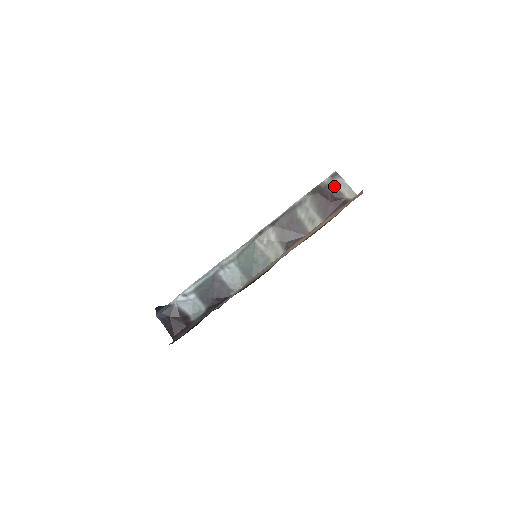
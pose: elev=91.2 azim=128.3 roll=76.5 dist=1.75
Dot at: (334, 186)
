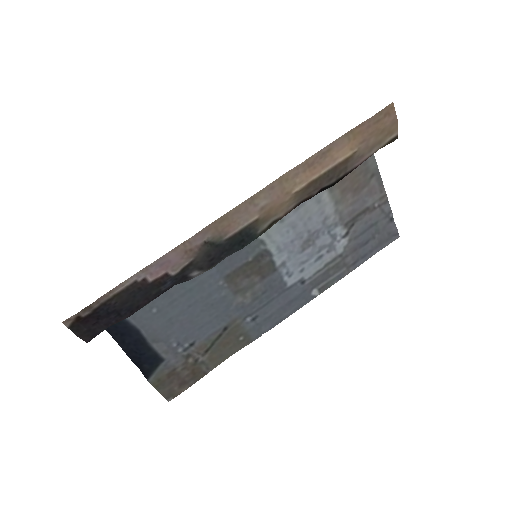
Dot at: occluded
